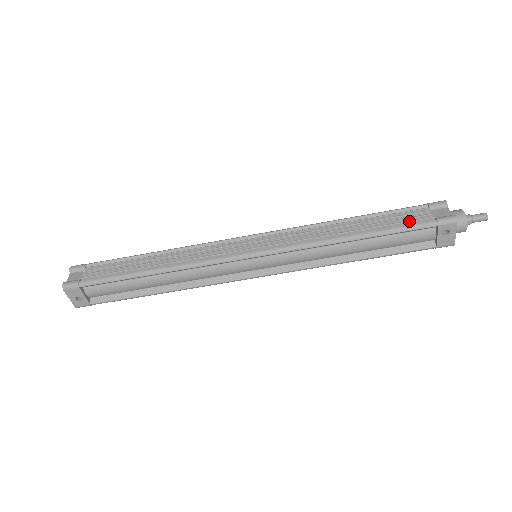
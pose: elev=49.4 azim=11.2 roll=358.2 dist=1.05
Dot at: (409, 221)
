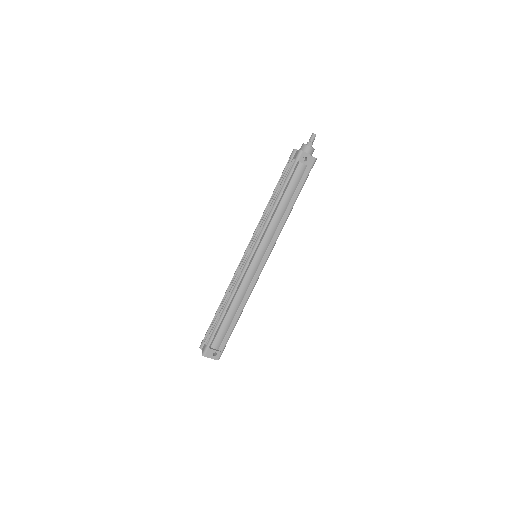
Dot at: (287, 173)
